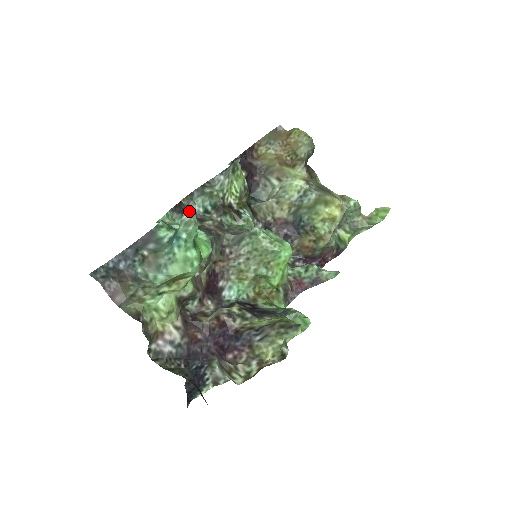
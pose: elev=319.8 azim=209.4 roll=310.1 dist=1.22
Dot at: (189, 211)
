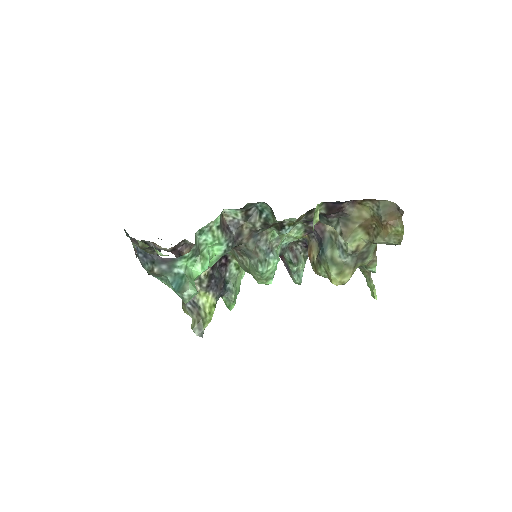
Dot at: (192, 294)
